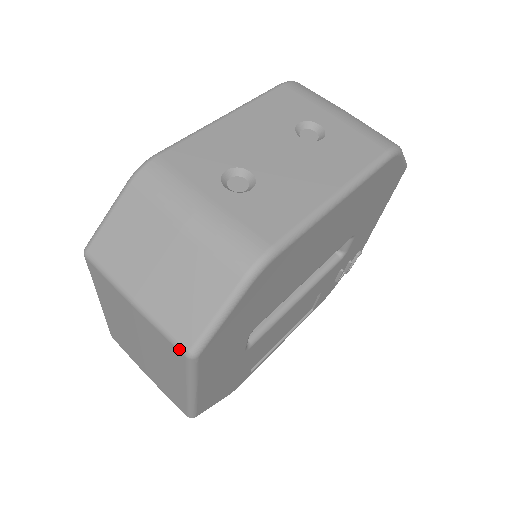
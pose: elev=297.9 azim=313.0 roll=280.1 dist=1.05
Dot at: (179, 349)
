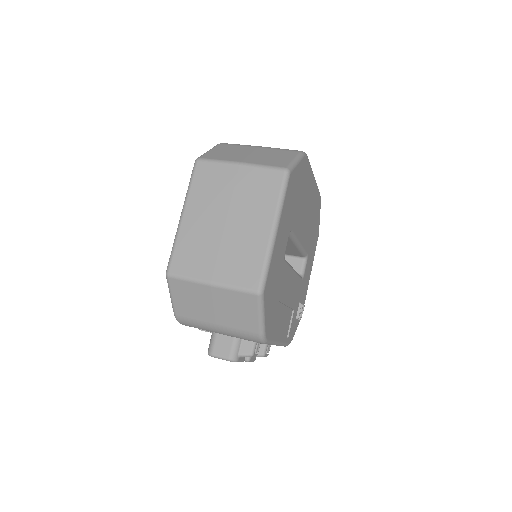
Dot at: (279, 169)
